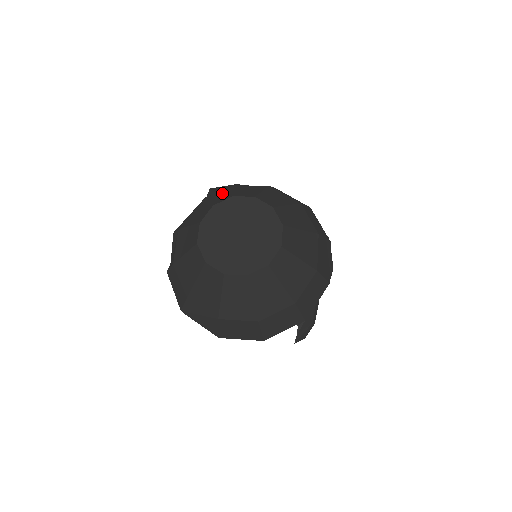
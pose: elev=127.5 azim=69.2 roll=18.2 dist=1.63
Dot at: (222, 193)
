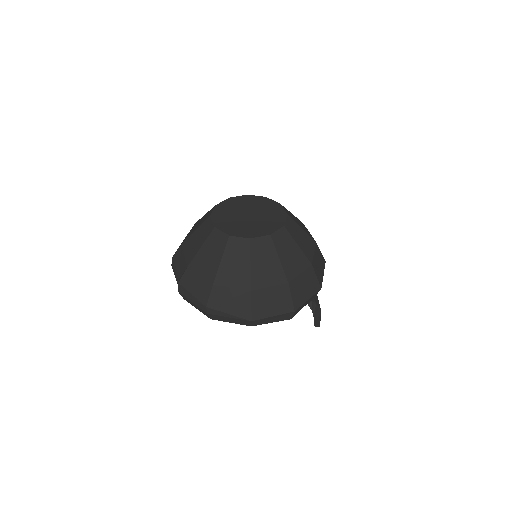
Dot at: occluded
